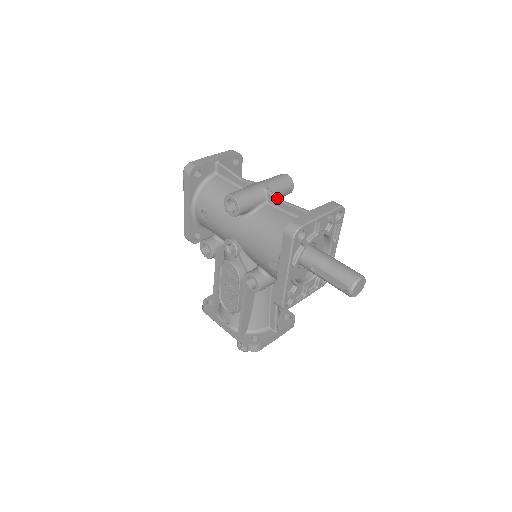
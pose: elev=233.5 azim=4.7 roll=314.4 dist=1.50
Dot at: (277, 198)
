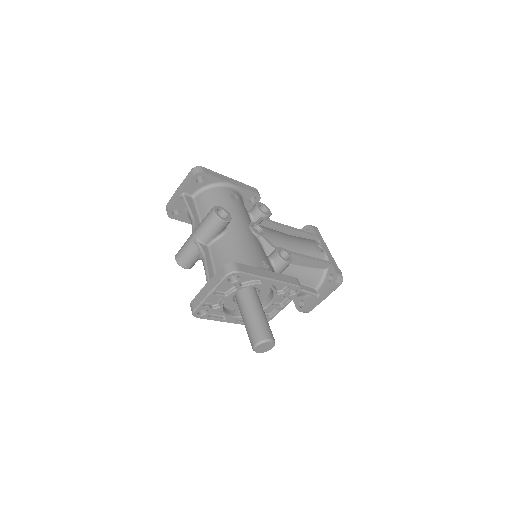
Dot at: (201, 254)
